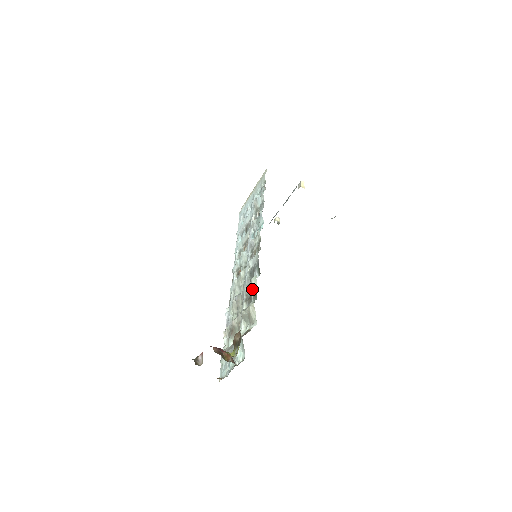
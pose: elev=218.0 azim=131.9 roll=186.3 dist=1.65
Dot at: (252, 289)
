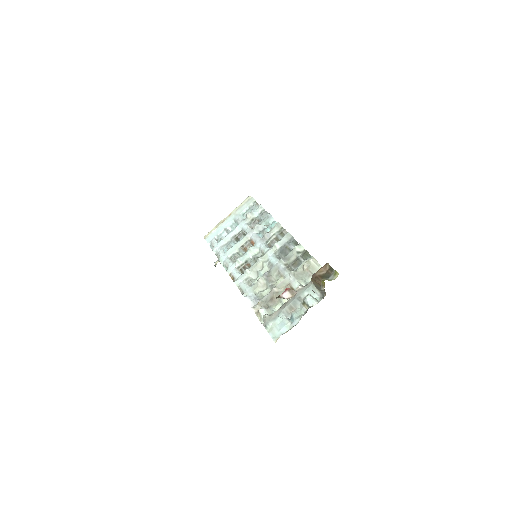
Dot at: (296, 255)
